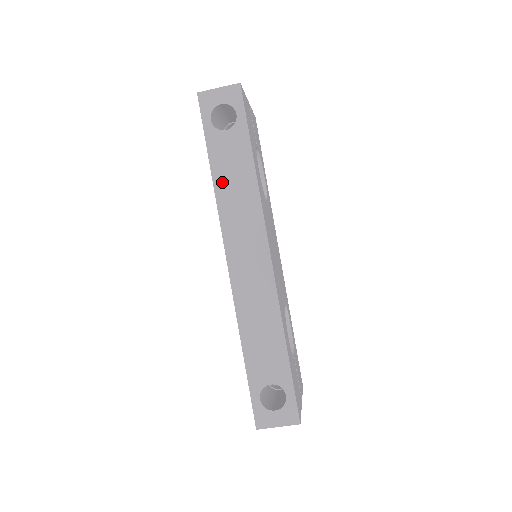
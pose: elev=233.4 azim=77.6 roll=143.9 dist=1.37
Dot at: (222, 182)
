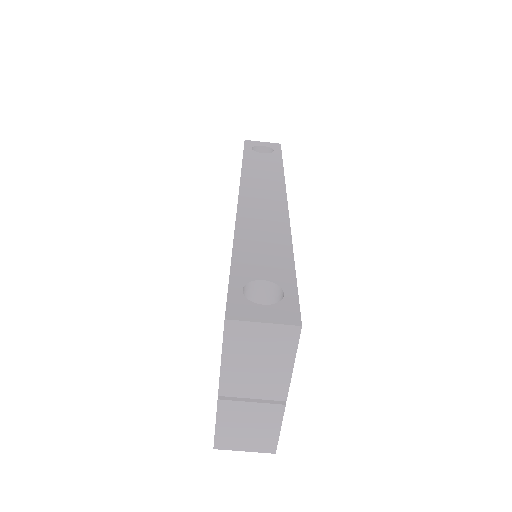
Dot at: (251, 167)
